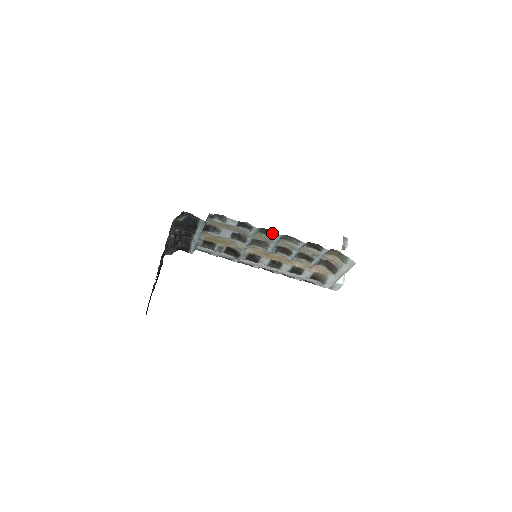
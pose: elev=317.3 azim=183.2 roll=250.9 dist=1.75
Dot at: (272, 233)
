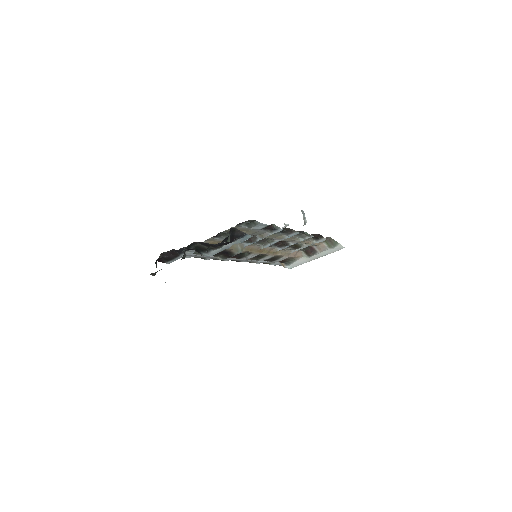
Dot at: (290, 231)
